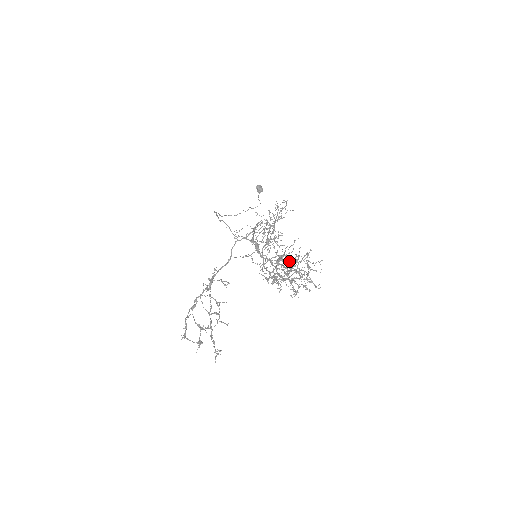
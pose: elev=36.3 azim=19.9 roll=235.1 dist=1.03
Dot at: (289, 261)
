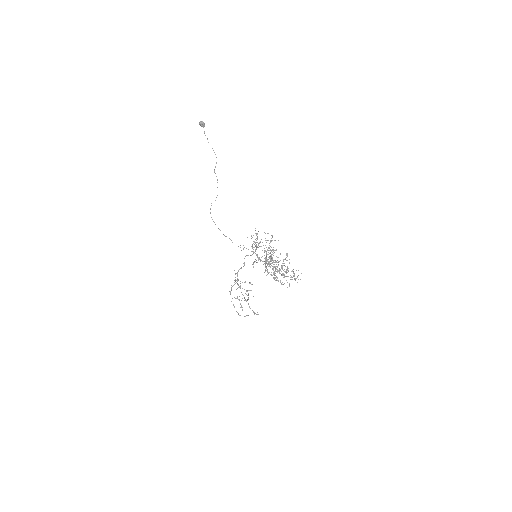
Dot at: occluded
